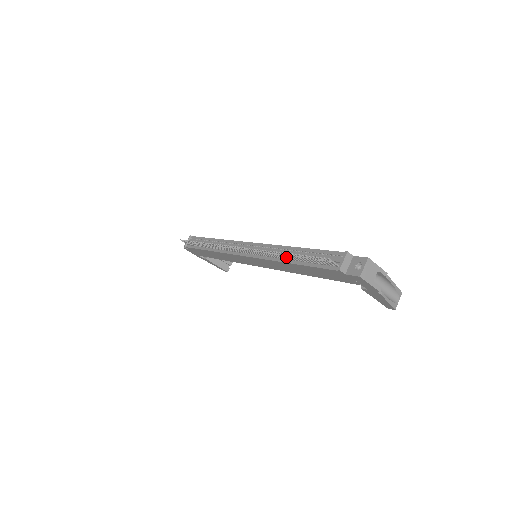
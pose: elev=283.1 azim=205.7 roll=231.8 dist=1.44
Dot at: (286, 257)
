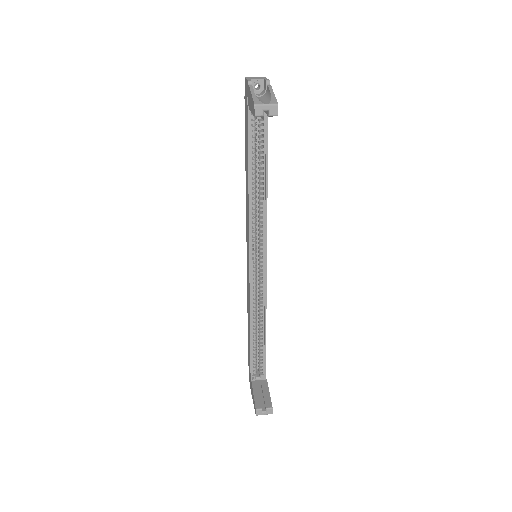
Dot at: occluded
